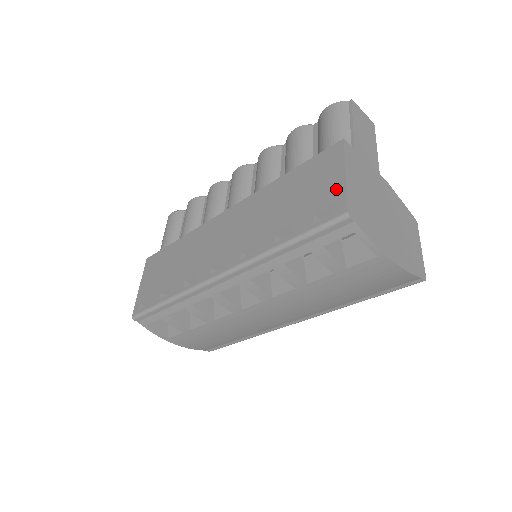
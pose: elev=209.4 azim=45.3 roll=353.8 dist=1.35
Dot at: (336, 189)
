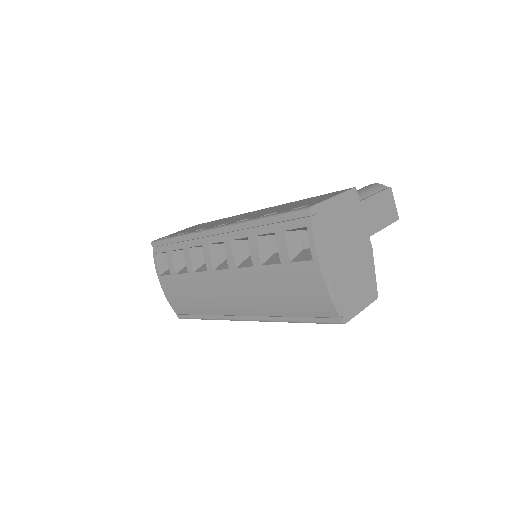
Dot at: (320, 200)
